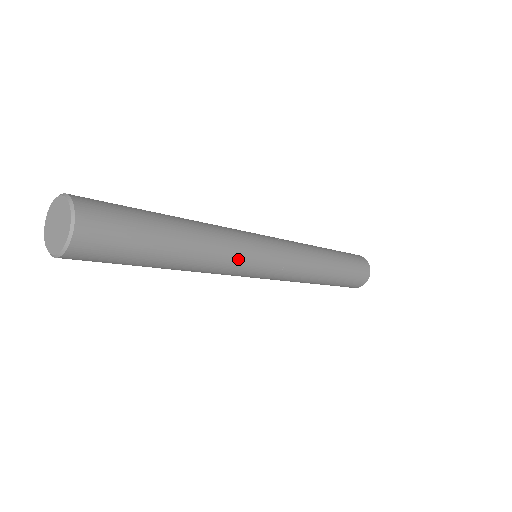
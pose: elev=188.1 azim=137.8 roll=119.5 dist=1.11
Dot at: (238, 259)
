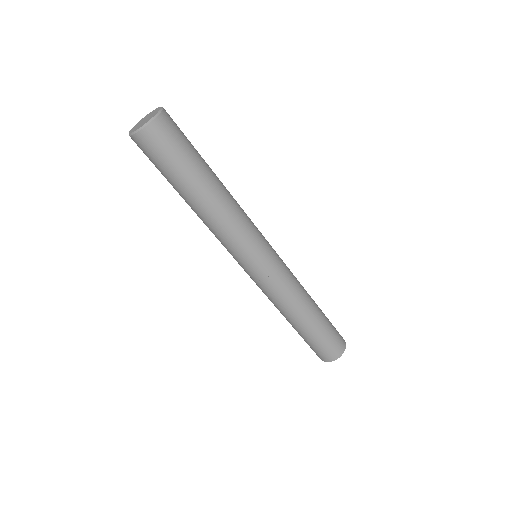
Dot at: occluded
